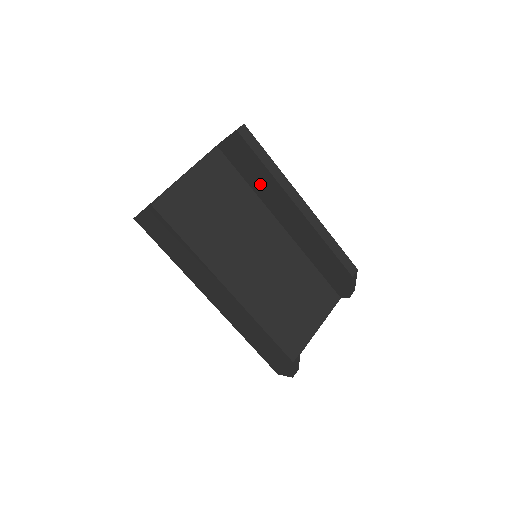
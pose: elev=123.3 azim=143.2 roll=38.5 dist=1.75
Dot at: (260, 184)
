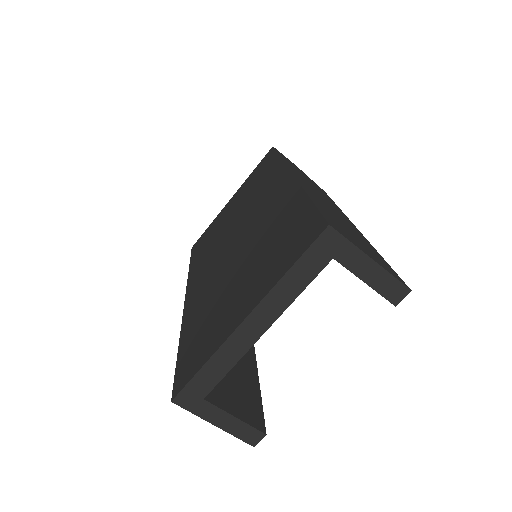
Dot at: occluded
